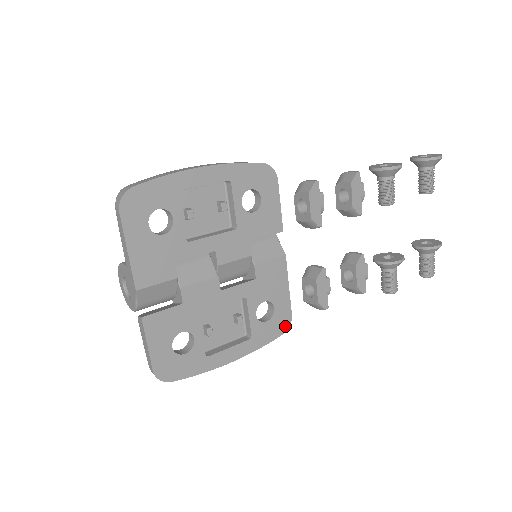
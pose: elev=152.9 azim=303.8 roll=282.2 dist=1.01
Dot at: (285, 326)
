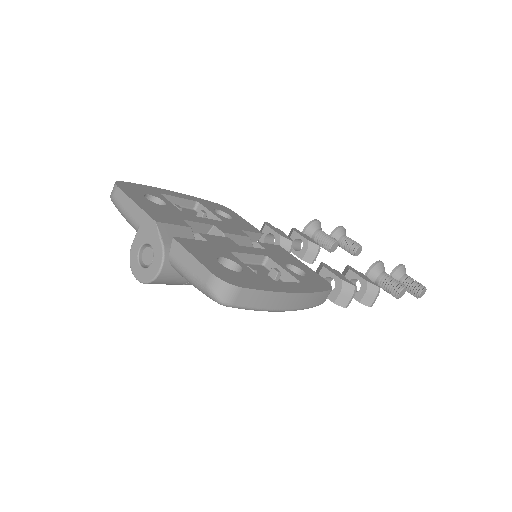
Dot at: (327, 285)
